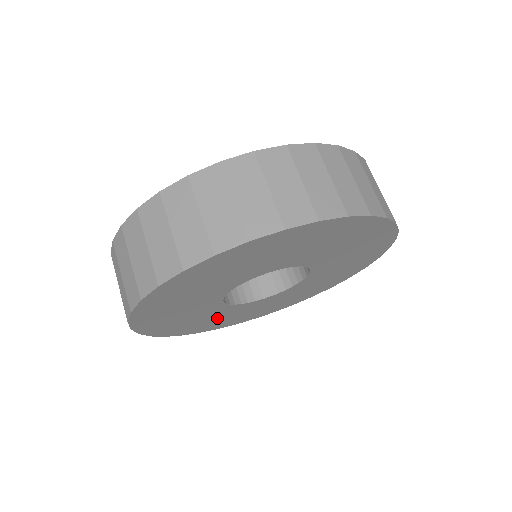
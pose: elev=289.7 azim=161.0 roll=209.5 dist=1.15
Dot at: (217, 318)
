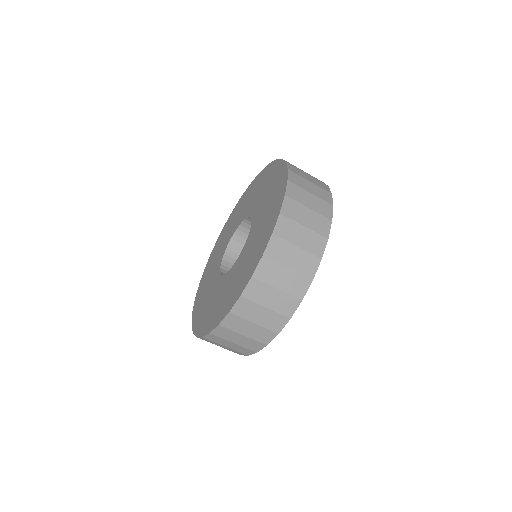
Dot at: occluded
